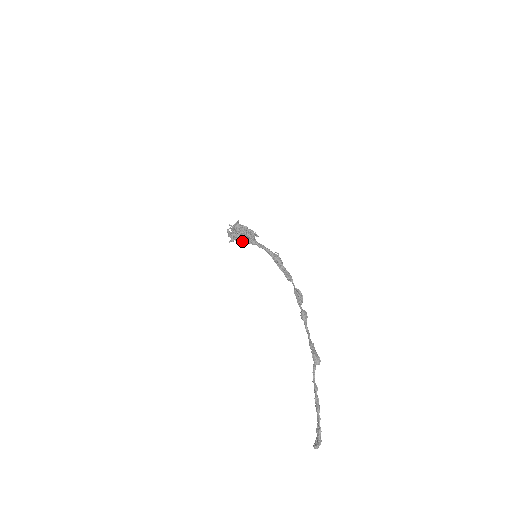
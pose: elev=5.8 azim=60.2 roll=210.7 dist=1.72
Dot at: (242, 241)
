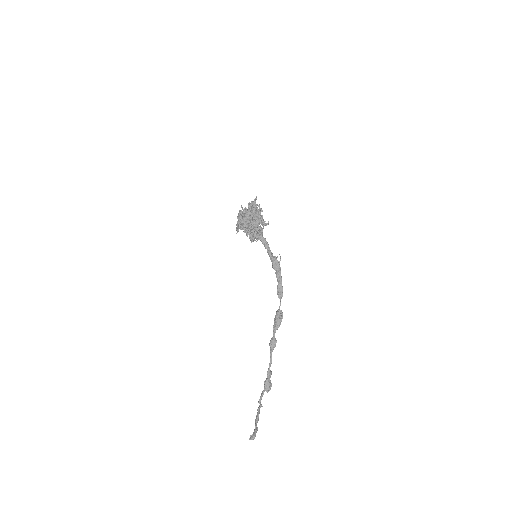
Dot at: occluded
